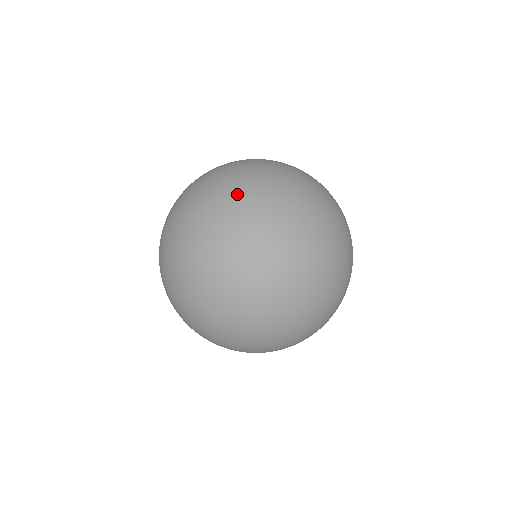
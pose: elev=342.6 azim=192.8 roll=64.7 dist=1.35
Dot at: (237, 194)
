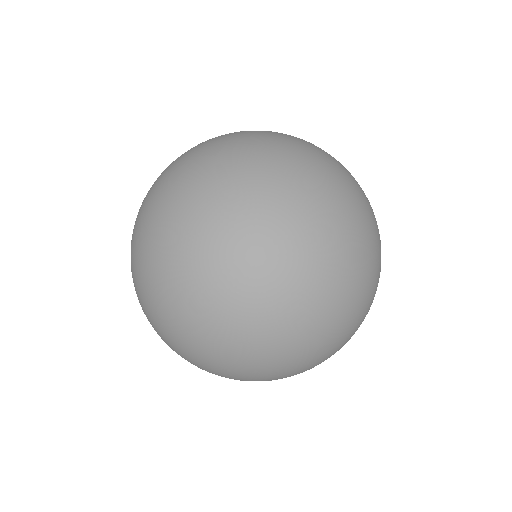
Dot at: (271, 269)
